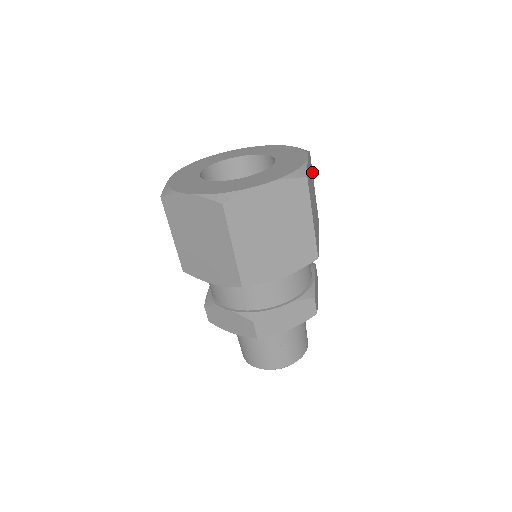
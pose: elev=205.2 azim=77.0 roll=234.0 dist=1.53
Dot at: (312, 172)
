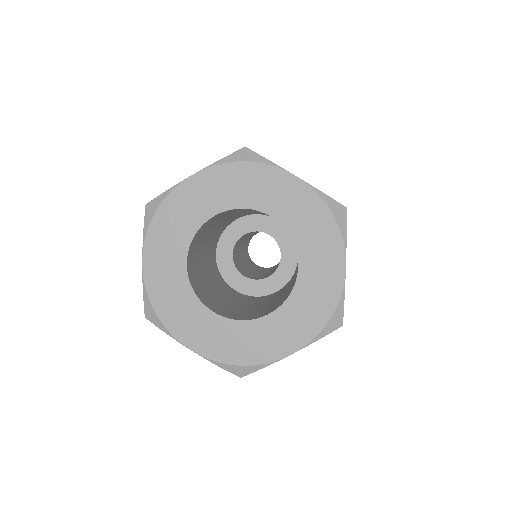
Dot at: occluded
